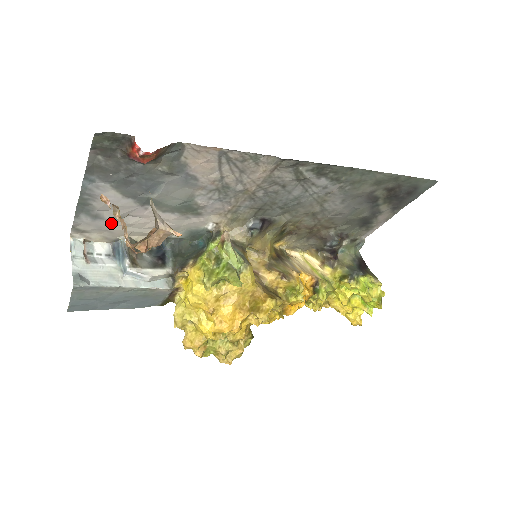
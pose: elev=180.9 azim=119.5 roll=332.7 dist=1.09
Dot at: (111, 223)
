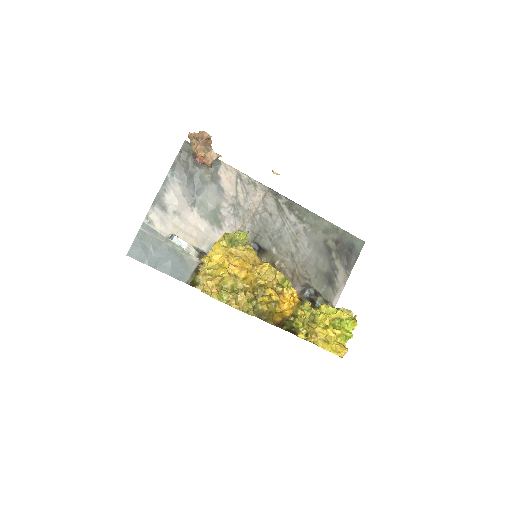
Dot at: (169, 217)
